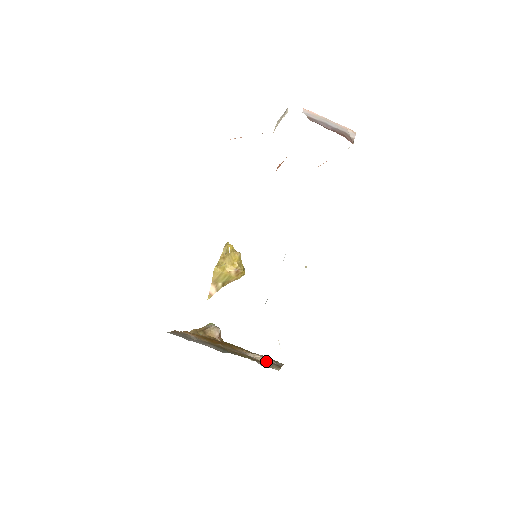
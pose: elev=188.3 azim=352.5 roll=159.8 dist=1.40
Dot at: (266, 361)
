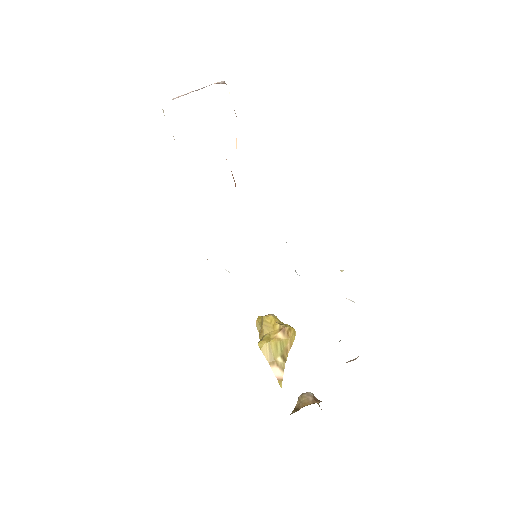
Dot at: occluded
